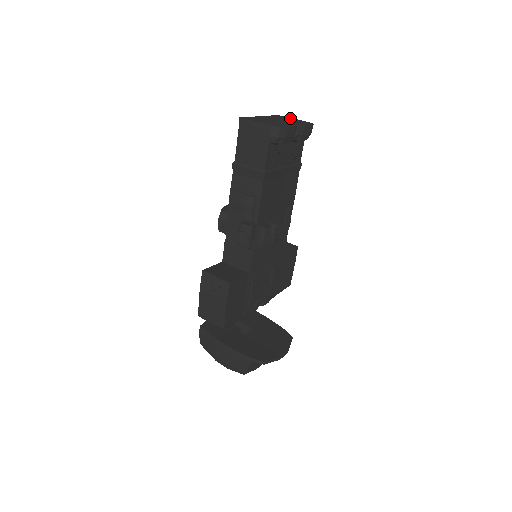
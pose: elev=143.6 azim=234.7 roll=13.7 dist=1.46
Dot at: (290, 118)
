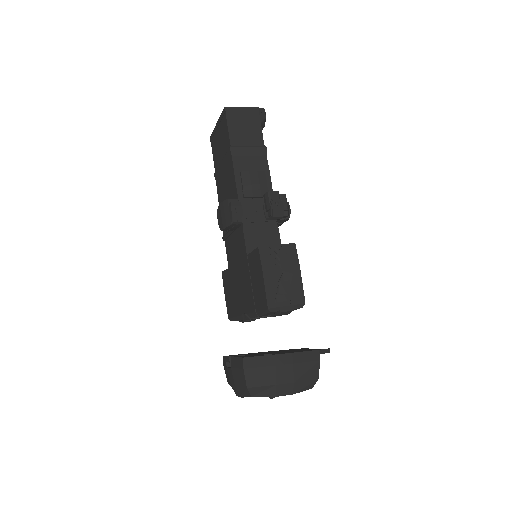
Dot at: occluded
